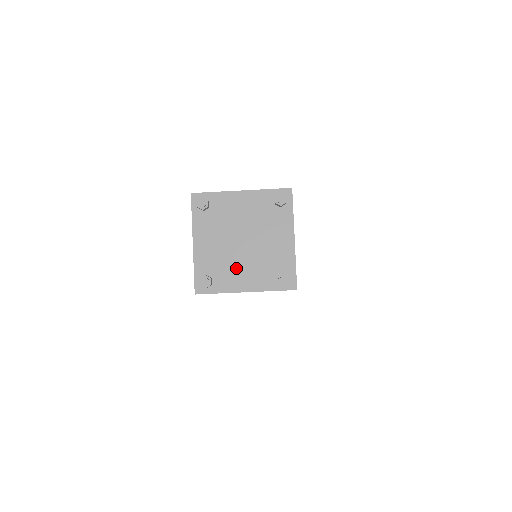
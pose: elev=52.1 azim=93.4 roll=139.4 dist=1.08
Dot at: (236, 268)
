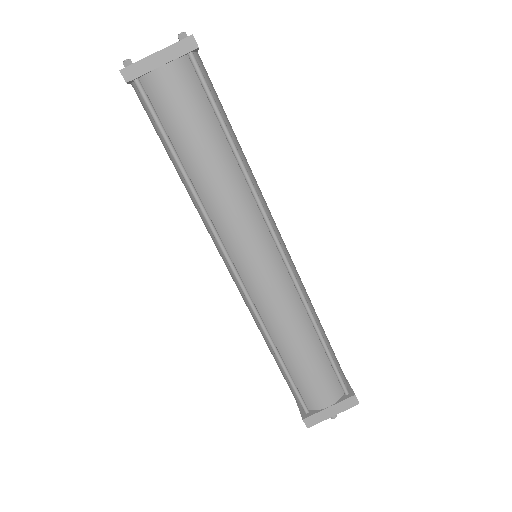
Dot at: occluded
